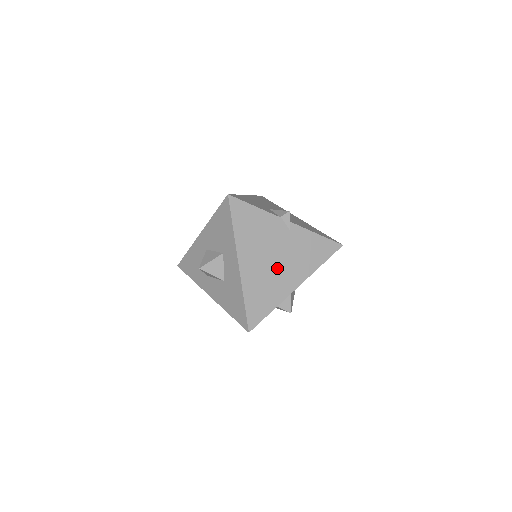
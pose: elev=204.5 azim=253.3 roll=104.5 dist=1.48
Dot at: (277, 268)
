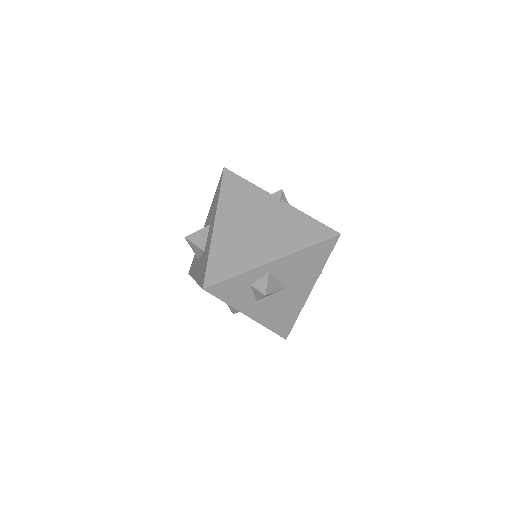
Dot at: (255, 236)
